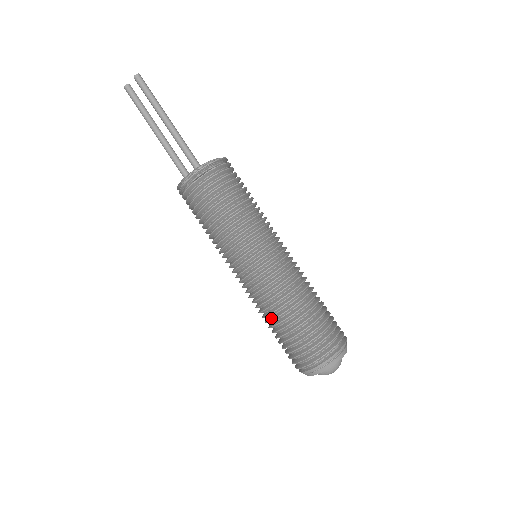
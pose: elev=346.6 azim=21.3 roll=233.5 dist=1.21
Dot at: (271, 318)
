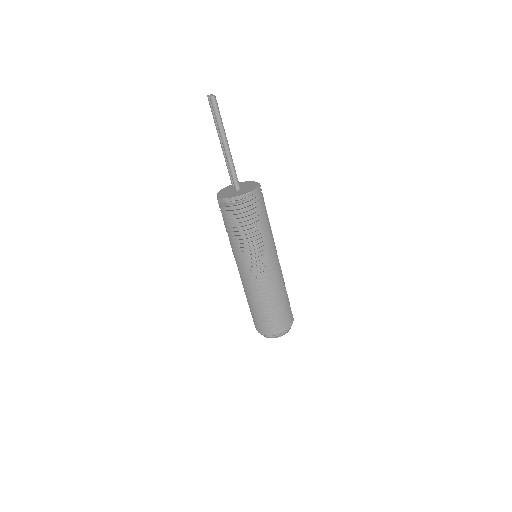
Dot at: occluded
